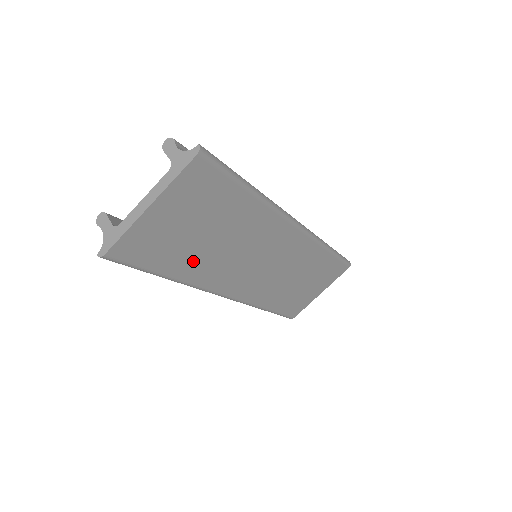
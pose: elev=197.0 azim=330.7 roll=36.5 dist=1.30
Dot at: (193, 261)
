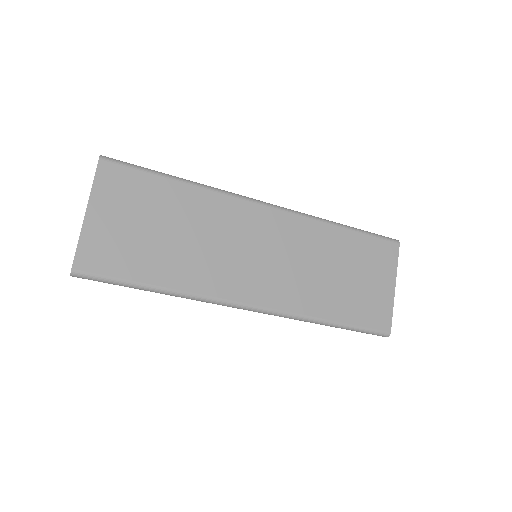
Dot at: (172, 263)
